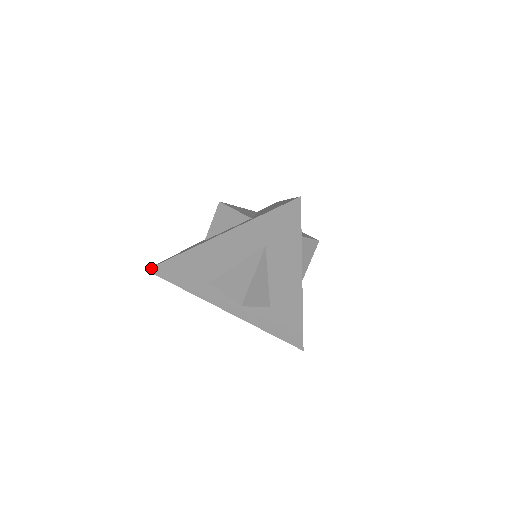
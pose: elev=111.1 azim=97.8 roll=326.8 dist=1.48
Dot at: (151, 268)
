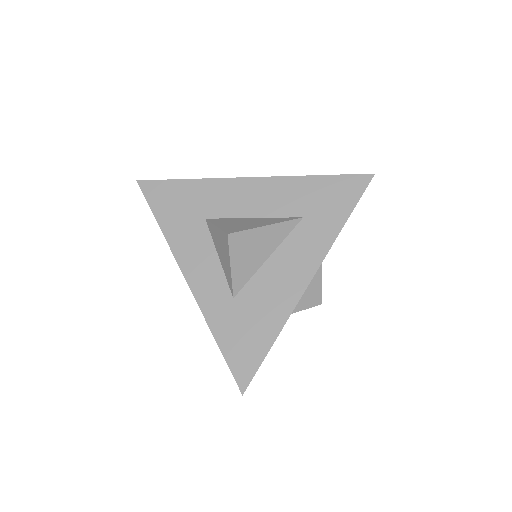
Dot at: (141, 188)
